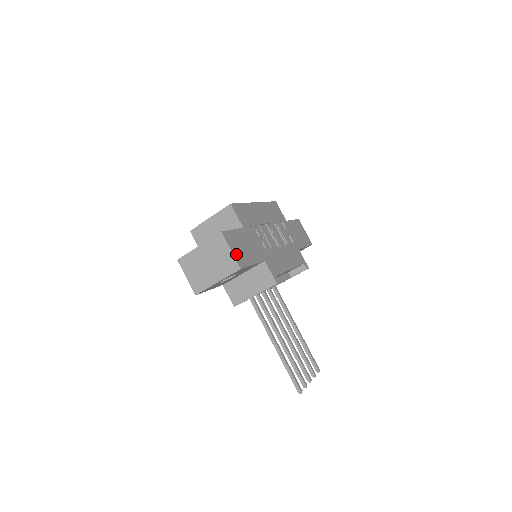
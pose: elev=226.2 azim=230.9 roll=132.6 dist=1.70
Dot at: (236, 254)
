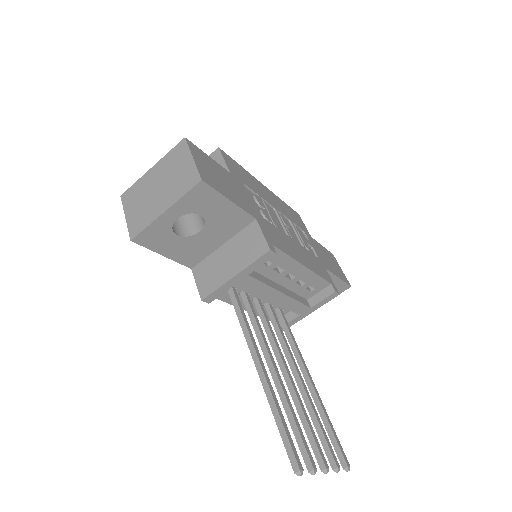
Dot at: (201, 168)
